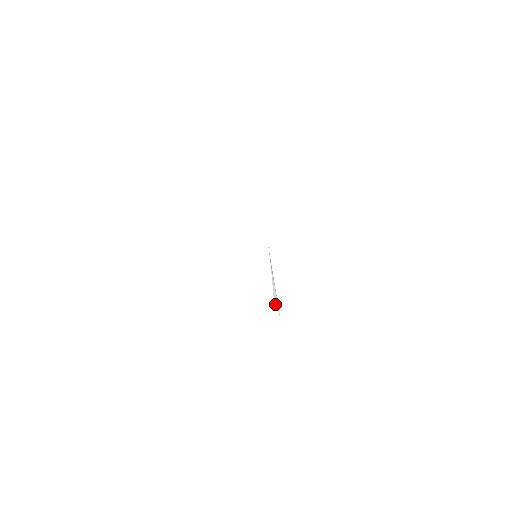
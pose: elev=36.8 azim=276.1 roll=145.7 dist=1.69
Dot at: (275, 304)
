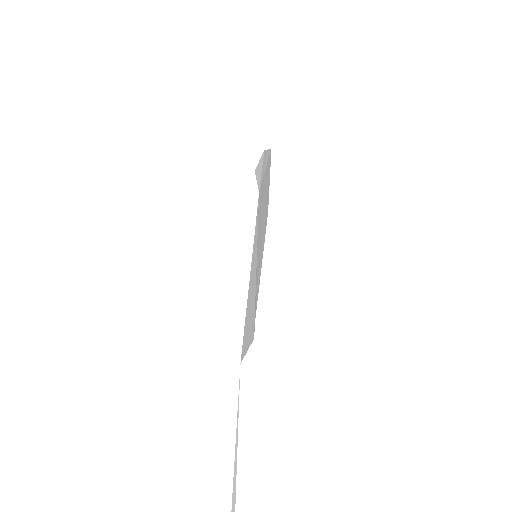
Dot at: occluded
